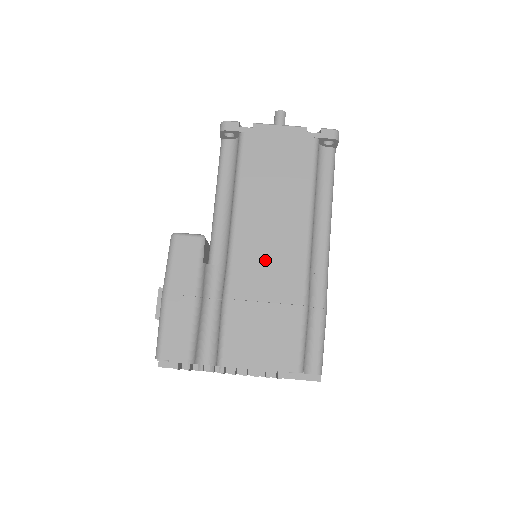
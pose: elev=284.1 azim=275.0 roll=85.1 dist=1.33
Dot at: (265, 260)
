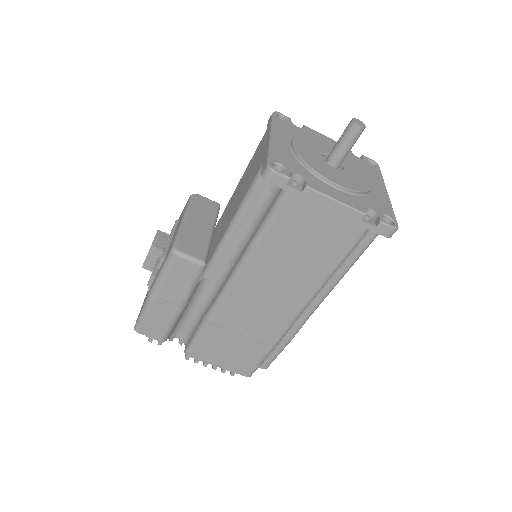
Dot at: (255, 309)
